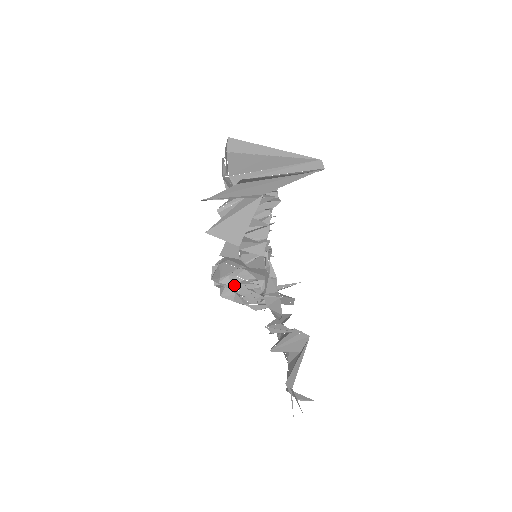
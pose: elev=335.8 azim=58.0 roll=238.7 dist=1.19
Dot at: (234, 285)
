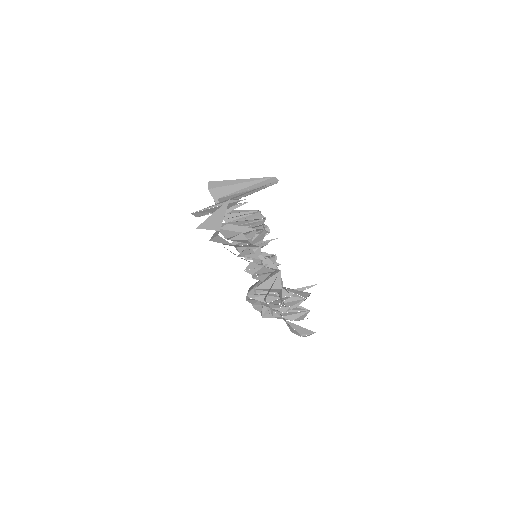
Dot at: (258, 293)
